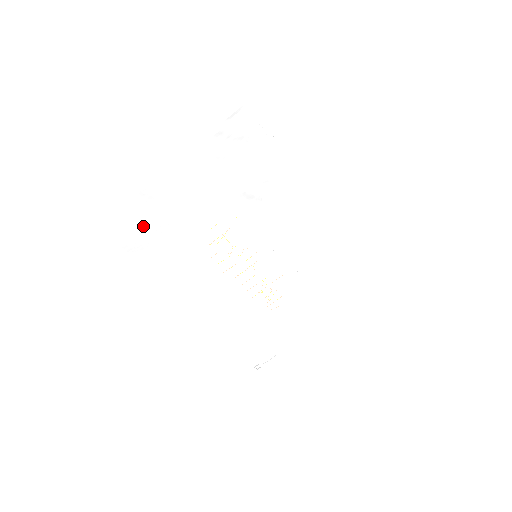
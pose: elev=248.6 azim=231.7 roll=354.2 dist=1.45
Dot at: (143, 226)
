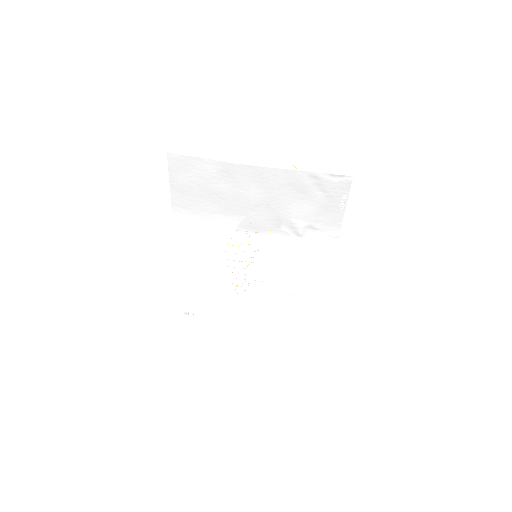
Dot at: (200, 182)
